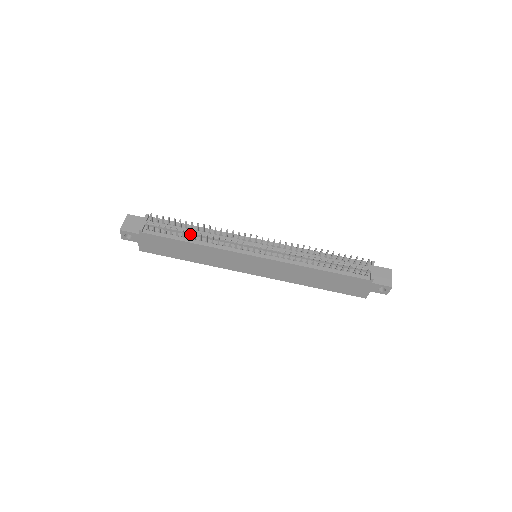
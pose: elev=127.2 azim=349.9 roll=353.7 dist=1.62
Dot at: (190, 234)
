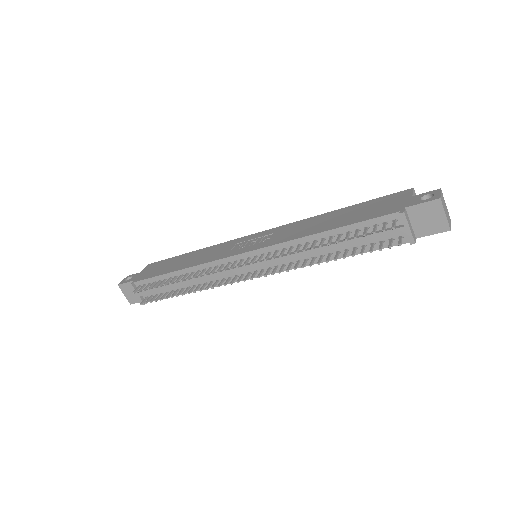
Dot at: (180, 286)
